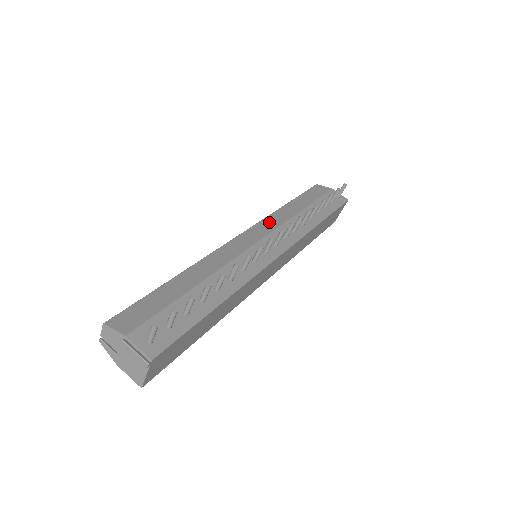
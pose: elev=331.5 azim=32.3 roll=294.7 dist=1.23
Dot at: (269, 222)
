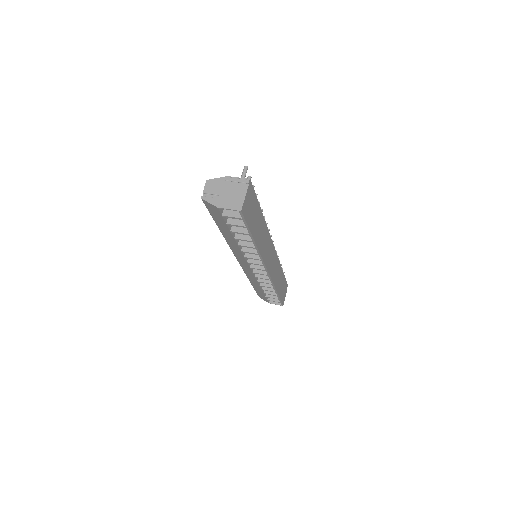
Dot at: occluded
